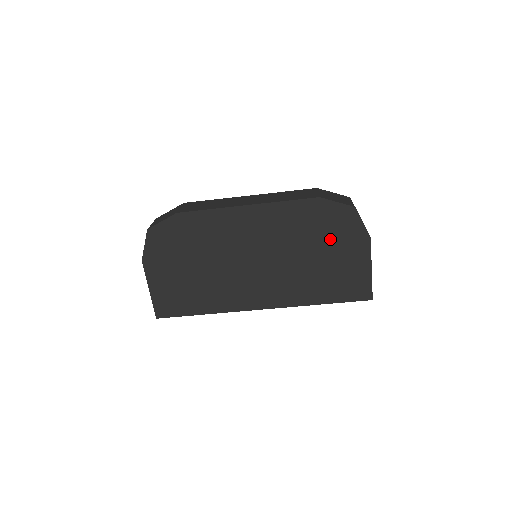
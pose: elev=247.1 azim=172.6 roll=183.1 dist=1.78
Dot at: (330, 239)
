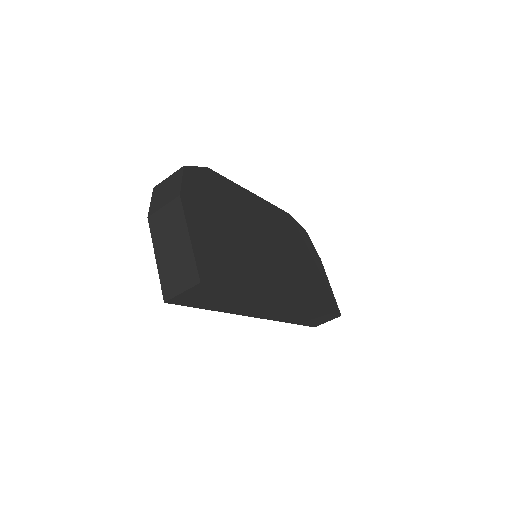
Dot at: (304, 249)
